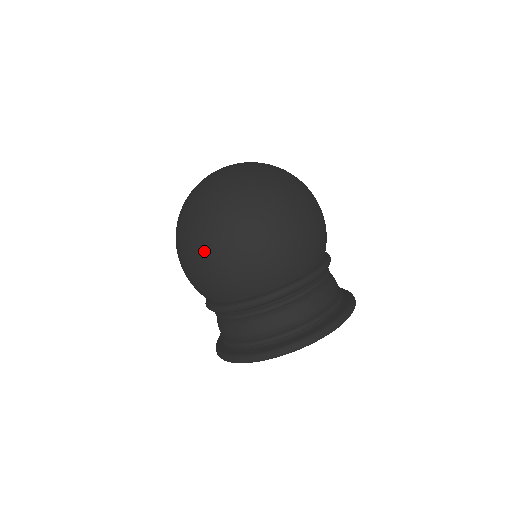
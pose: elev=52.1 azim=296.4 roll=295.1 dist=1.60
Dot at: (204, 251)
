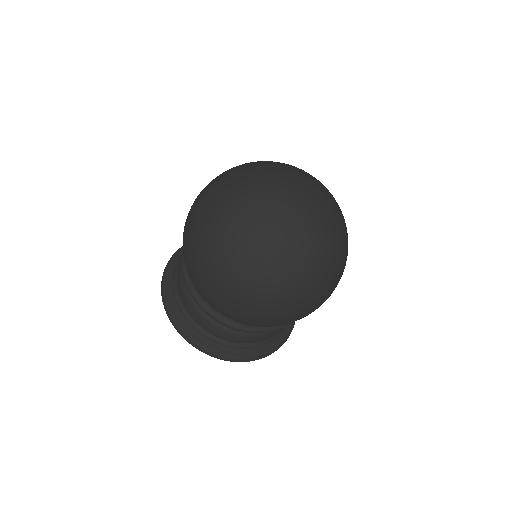
Dot at: (263, 306)
